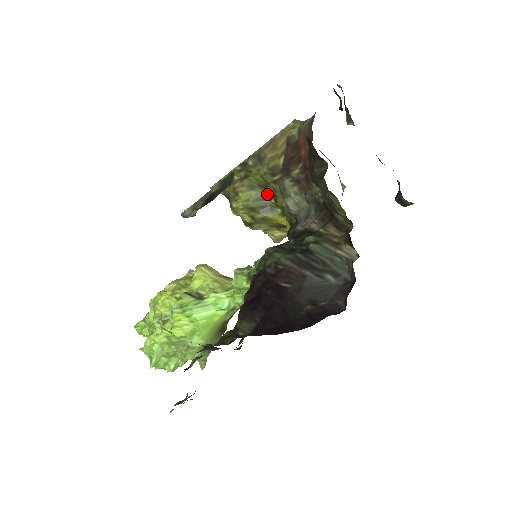
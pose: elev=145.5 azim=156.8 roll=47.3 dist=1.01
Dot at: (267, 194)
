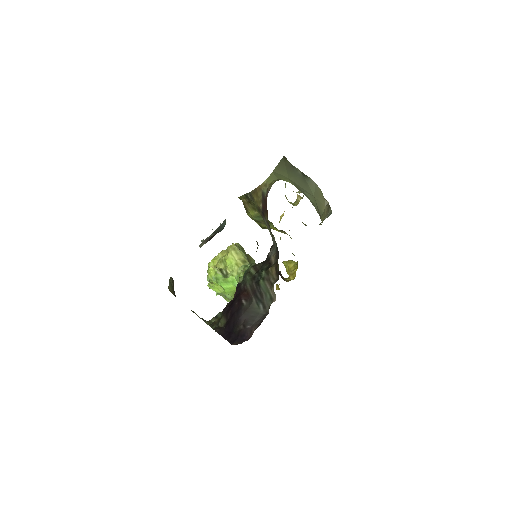
Dot at: occluded
